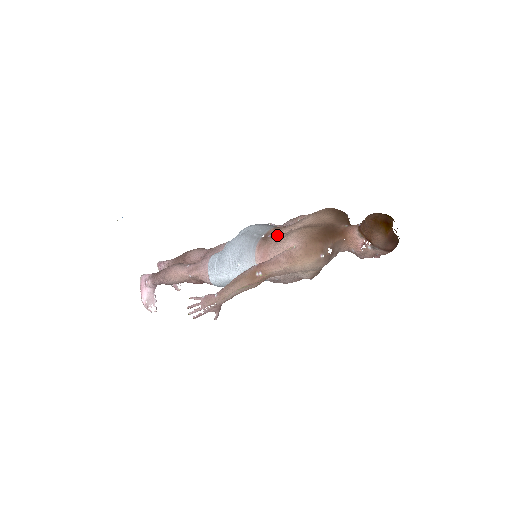
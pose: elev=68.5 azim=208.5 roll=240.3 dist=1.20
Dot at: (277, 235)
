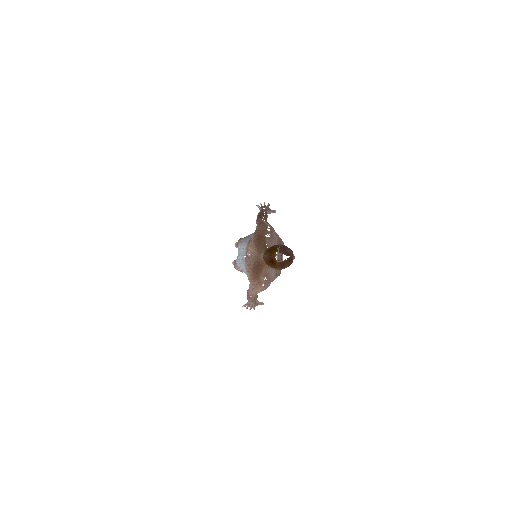
Dot at: occluded
